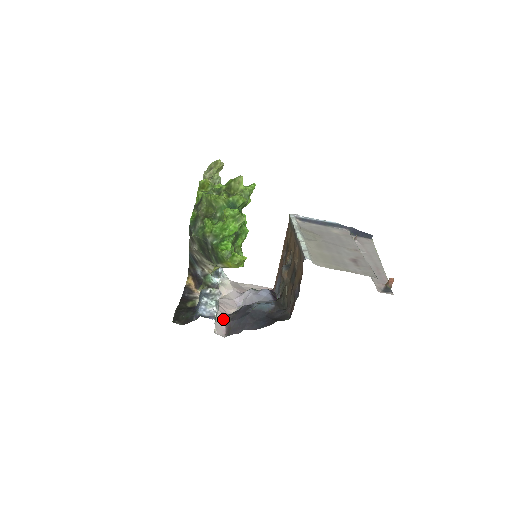
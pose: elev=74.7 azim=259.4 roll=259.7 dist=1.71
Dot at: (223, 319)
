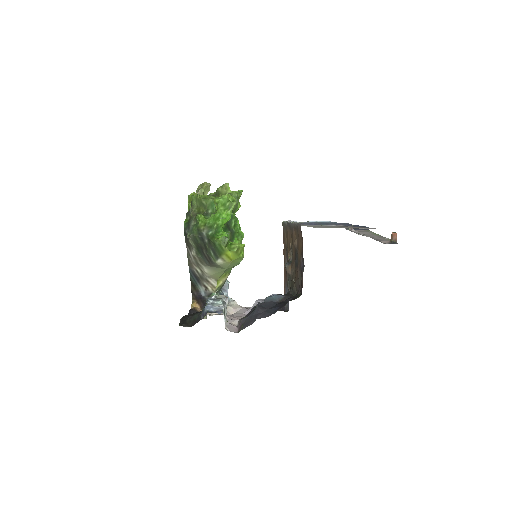
Dot at: (234, 323)
